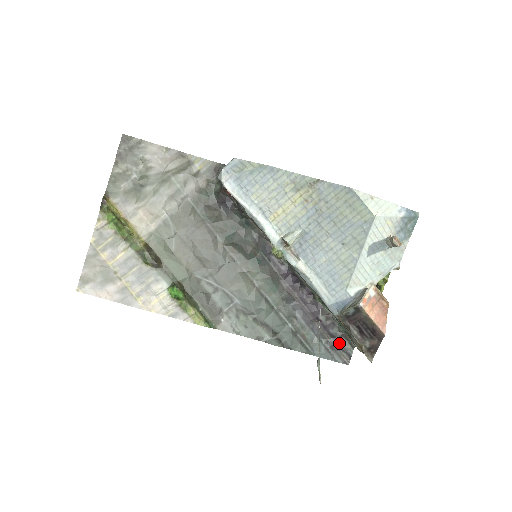
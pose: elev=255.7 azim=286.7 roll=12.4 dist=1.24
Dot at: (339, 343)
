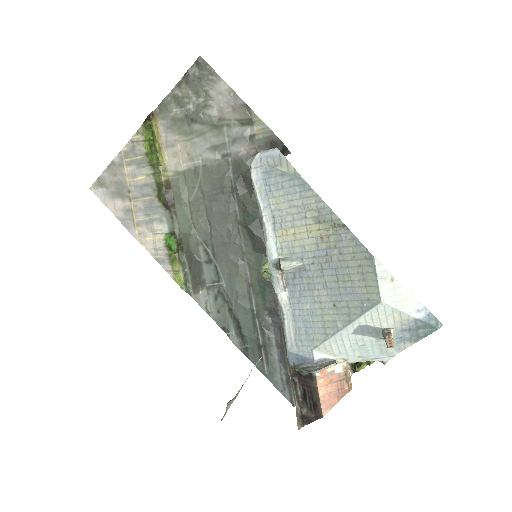
Dot at: occluded
